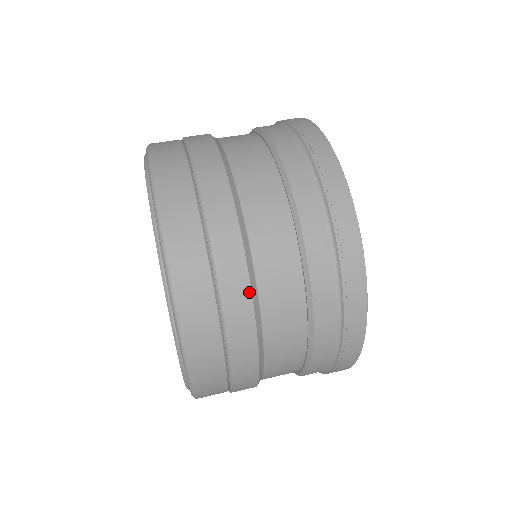
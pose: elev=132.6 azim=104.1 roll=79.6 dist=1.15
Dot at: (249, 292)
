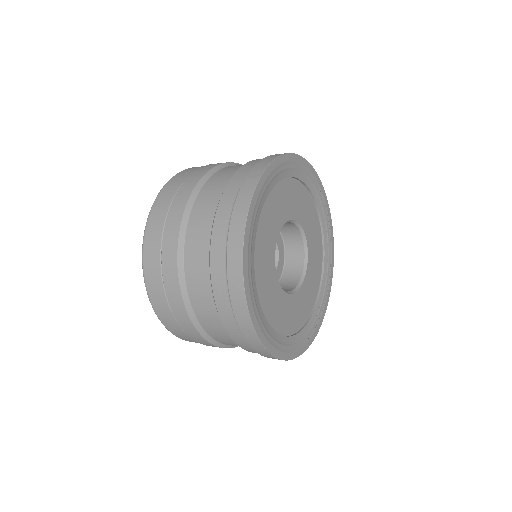
Dot at: (184, 208)
